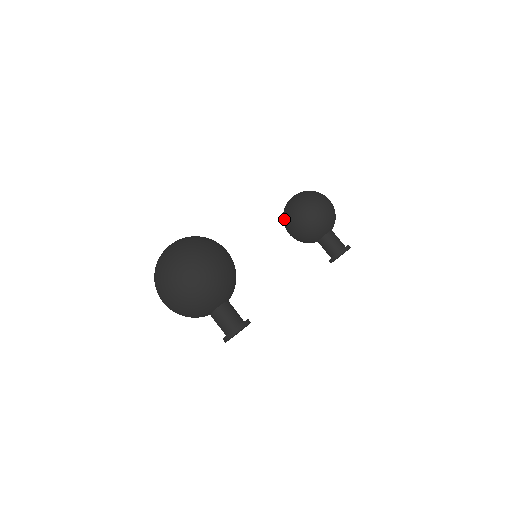
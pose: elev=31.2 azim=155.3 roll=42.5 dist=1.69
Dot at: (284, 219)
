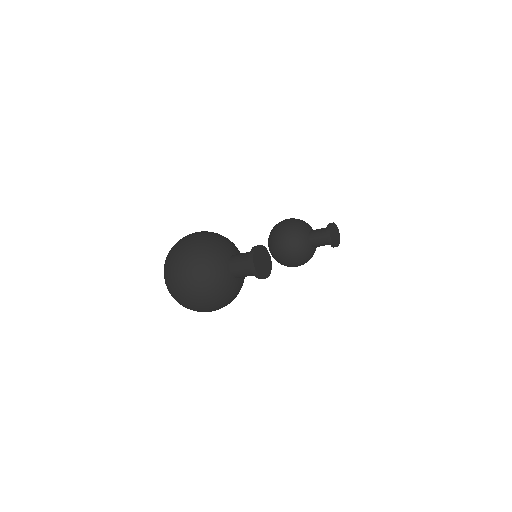
Dot at: (274, 254)
